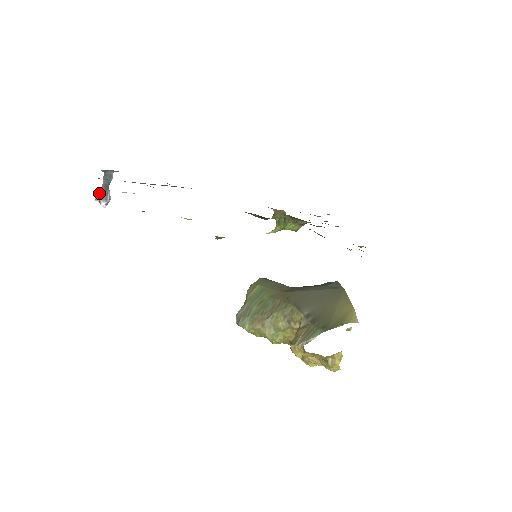
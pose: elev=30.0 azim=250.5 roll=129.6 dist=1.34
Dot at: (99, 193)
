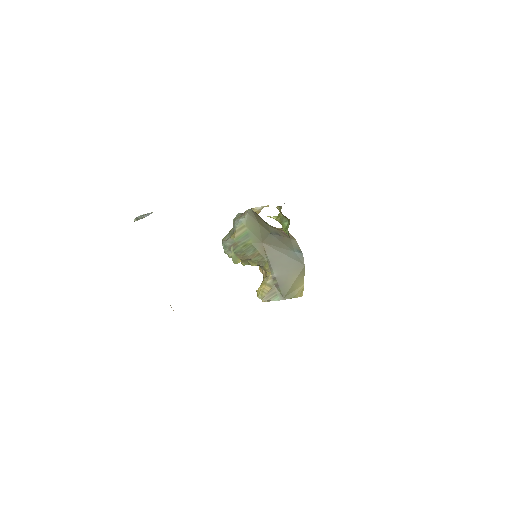
Dot at: occluded
